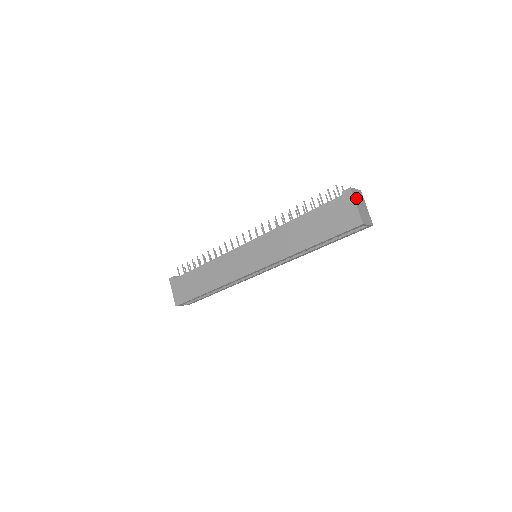
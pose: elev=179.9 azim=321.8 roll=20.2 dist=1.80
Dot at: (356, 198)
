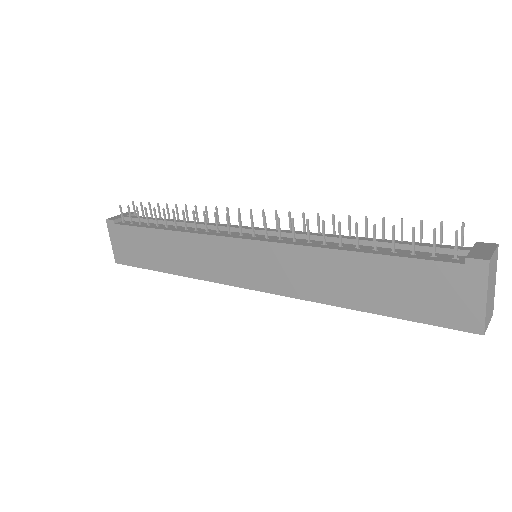
Dot at: (490, 278)
